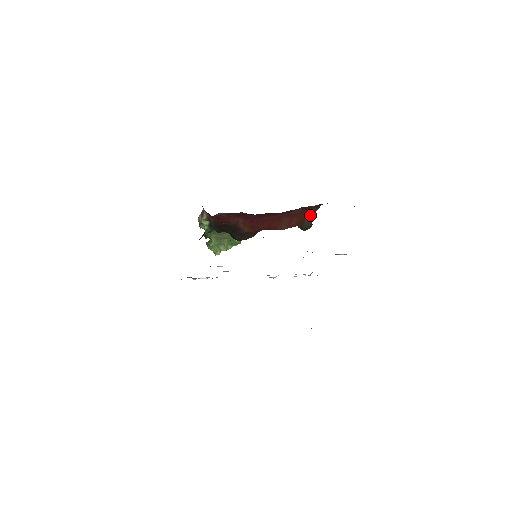
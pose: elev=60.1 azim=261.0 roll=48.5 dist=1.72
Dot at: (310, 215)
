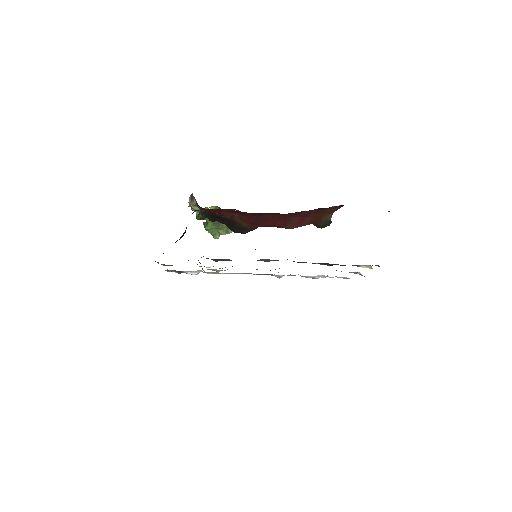
Dot at: (329, 213)
